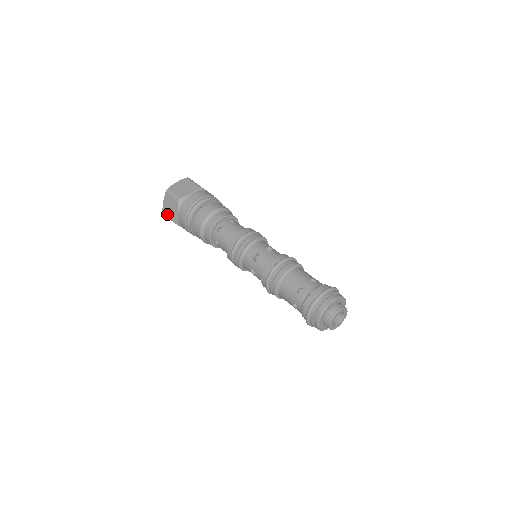
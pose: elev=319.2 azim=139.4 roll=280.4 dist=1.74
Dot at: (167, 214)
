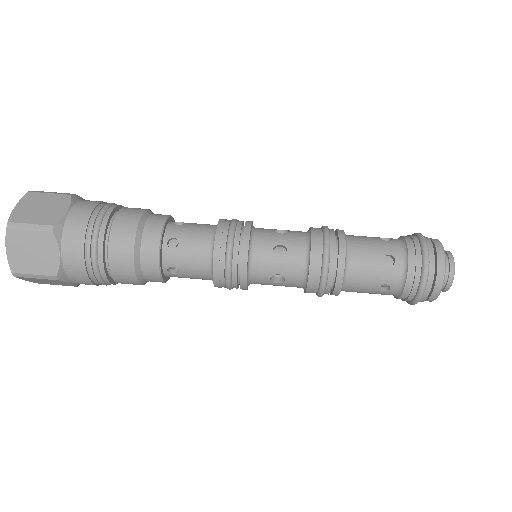
Dot at: occluded
